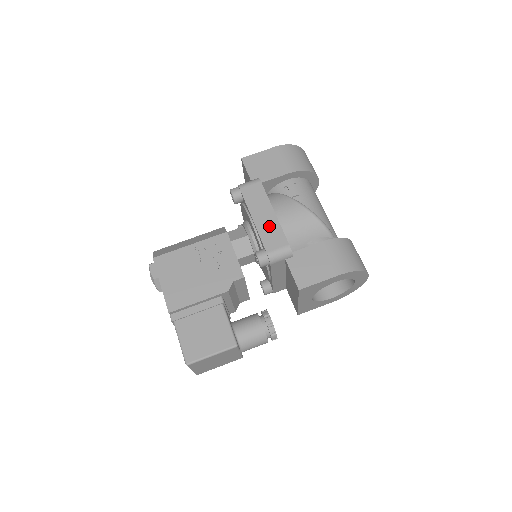
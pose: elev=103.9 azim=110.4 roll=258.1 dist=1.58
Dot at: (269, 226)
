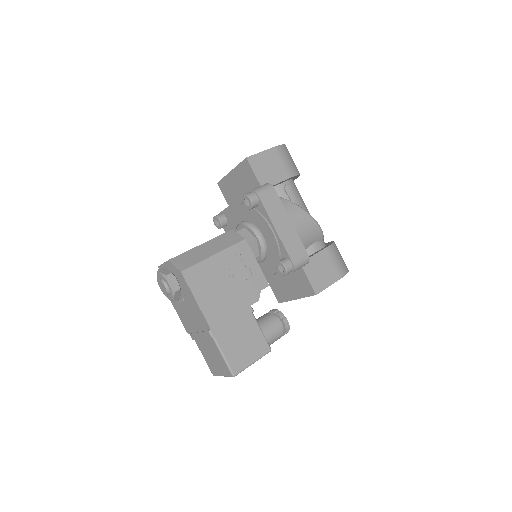
Dot at: (290, 237)
